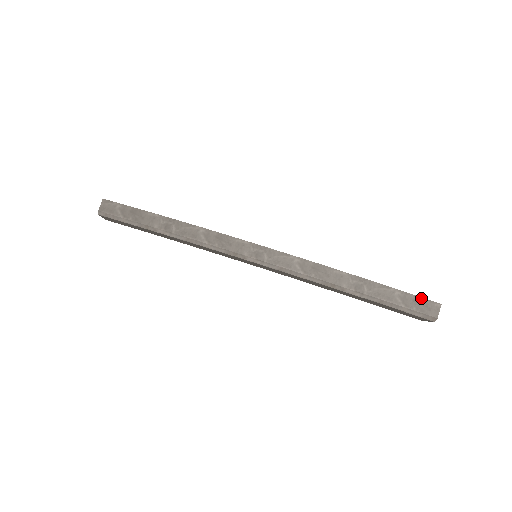
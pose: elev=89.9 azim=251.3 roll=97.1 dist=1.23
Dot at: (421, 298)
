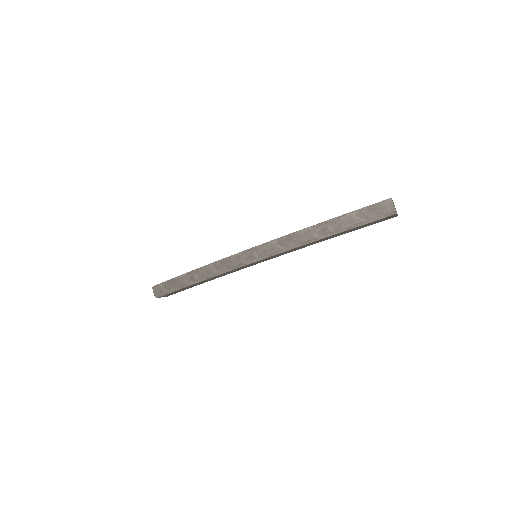
Dot at: (373, 205)
